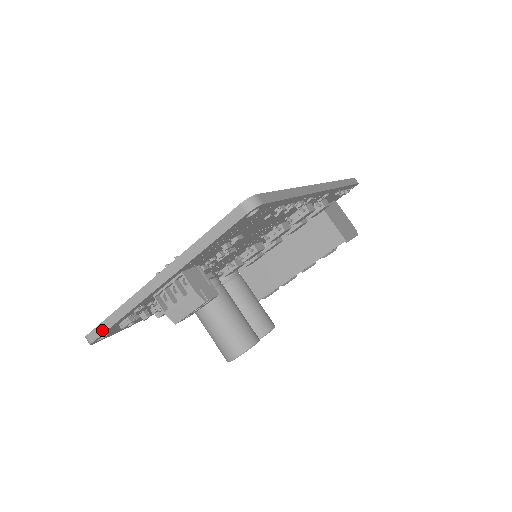
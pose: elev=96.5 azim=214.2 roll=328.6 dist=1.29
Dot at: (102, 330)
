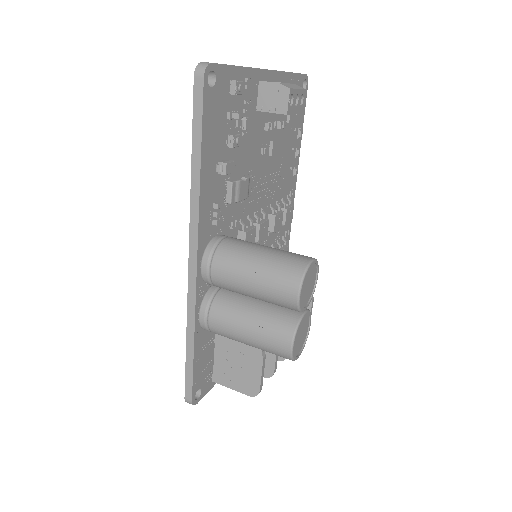
Dot at: (222, 64)
